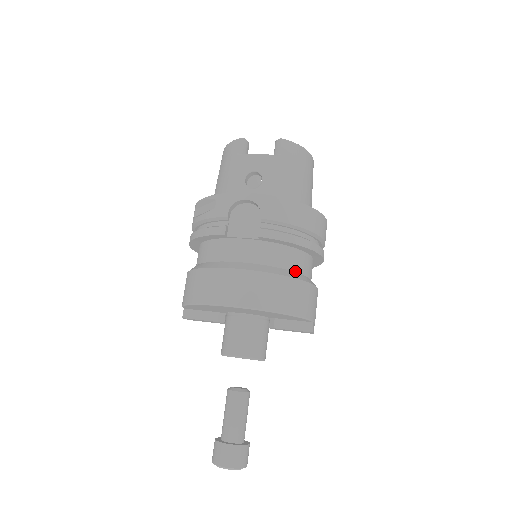
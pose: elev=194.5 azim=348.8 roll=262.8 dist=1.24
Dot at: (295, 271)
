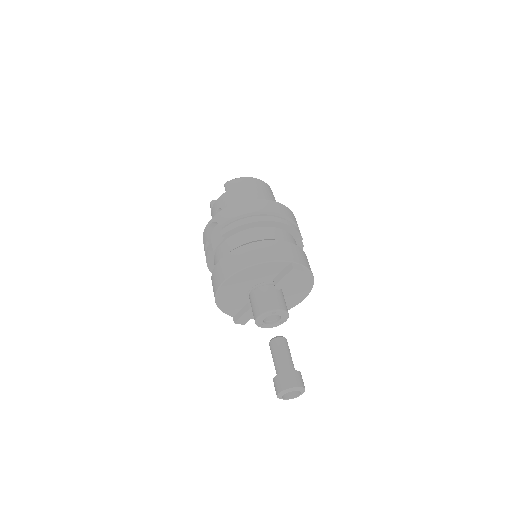
Dot at: (258, 240)
